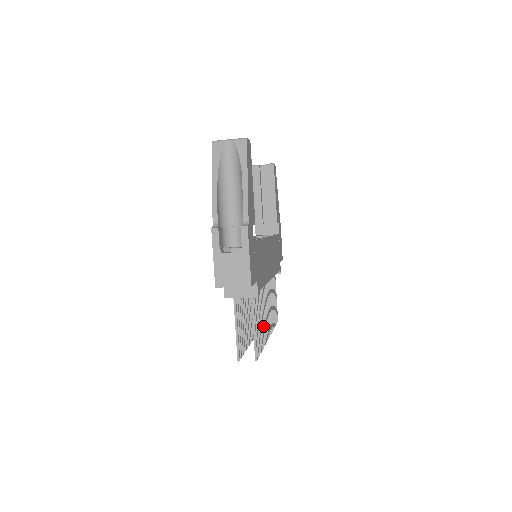
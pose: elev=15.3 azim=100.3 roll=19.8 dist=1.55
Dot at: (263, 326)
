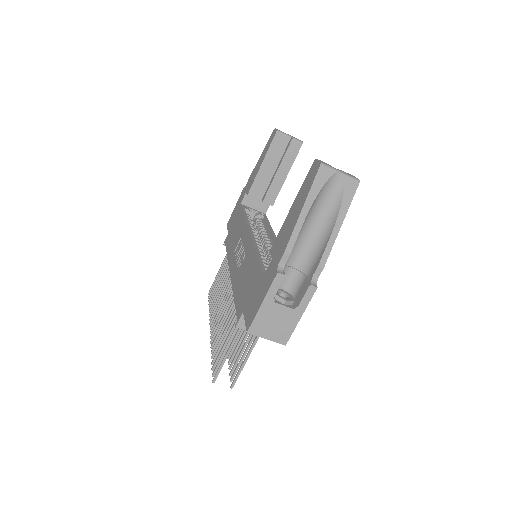
Dot at: occluded
